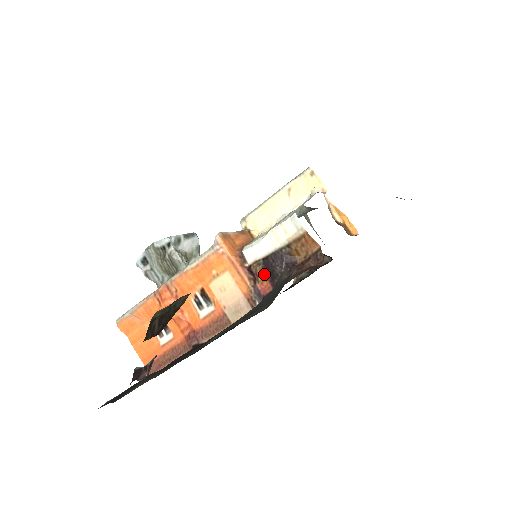
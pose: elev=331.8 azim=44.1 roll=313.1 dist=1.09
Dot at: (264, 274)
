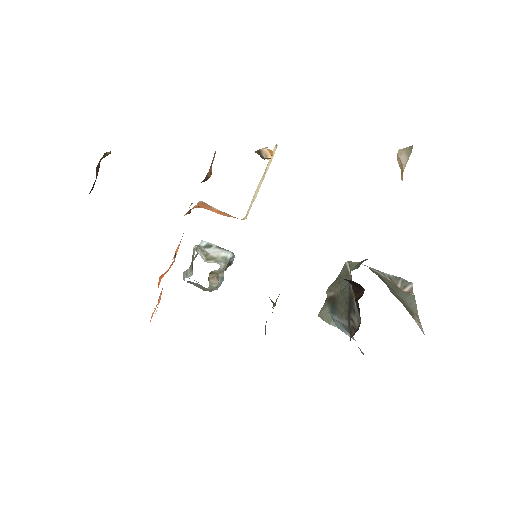
Dot at: occluded
